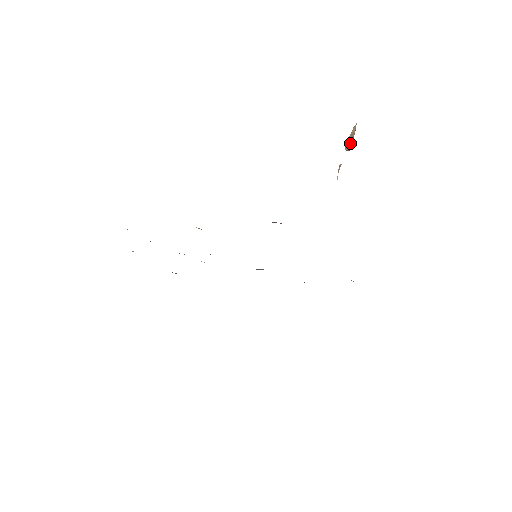
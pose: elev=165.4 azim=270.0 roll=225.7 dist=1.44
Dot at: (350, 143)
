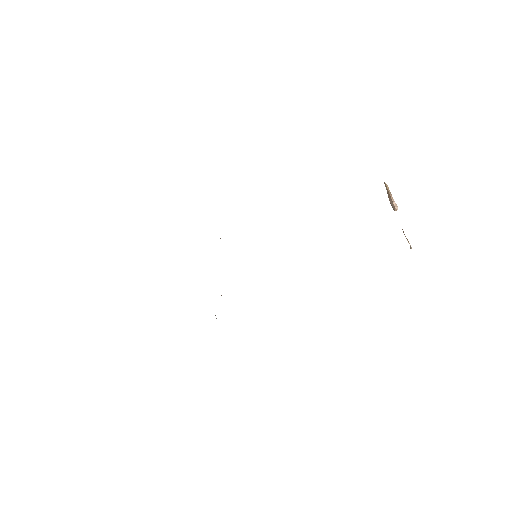
Dot at: (391, 201)
